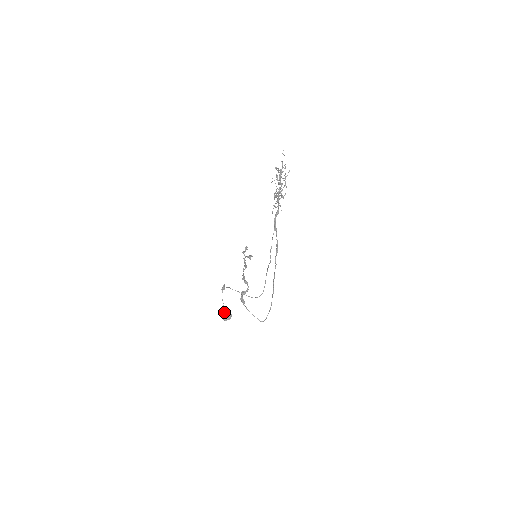
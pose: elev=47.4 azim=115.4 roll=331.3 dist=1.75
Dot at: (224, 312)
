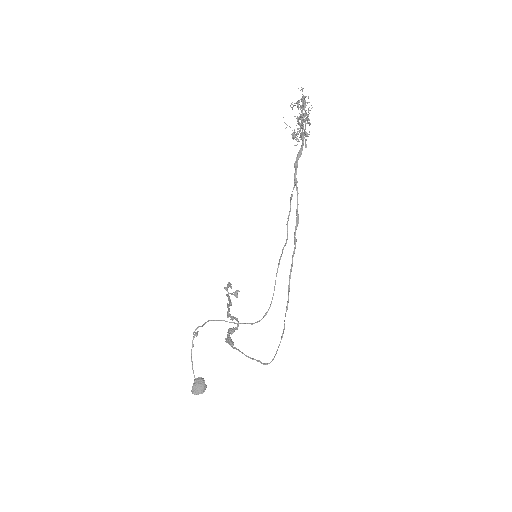
Dot at: (194, 380)
